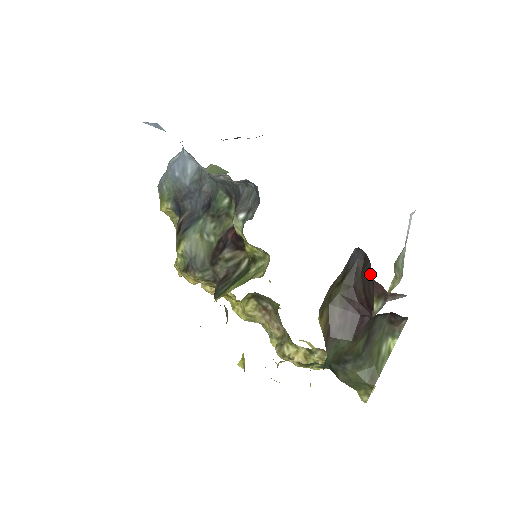
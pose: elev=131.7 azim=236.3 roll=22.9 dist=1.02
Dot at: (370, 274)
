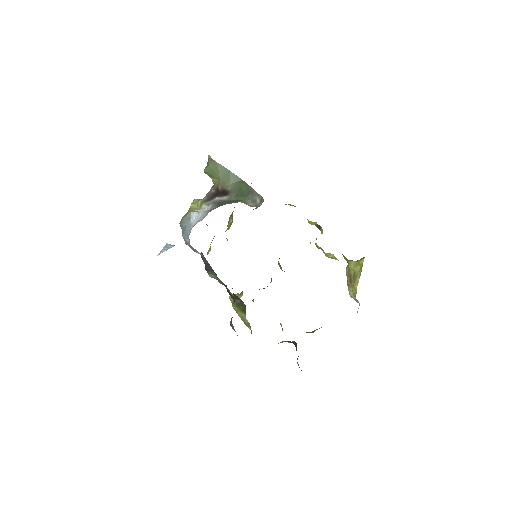
Dot at: occluded
